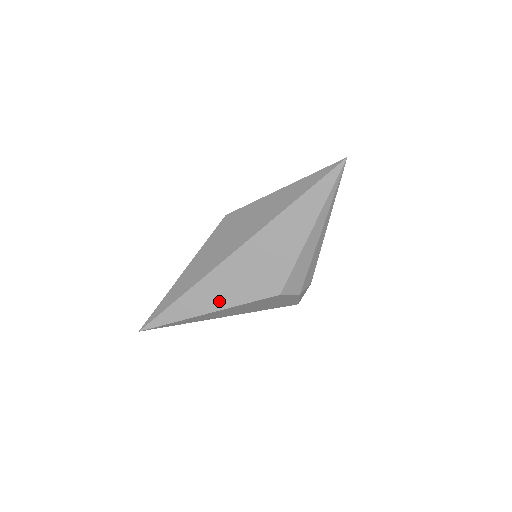
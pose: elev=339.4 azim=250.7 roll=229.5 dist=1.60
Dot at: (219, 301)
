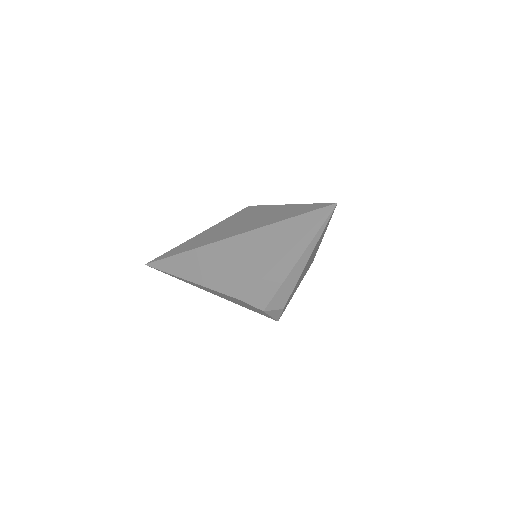
Dot at: (198, 275)
